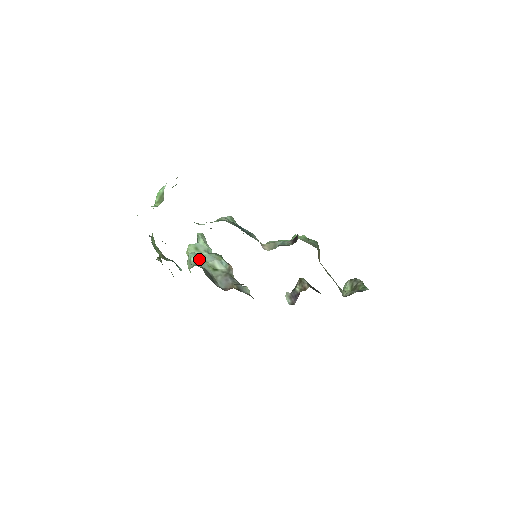
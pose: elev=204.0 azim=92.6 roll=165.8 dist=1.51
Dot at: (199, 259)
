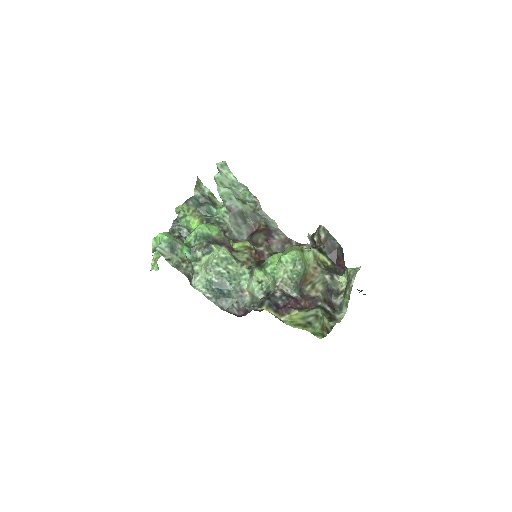
Dot at: (227, 196)
